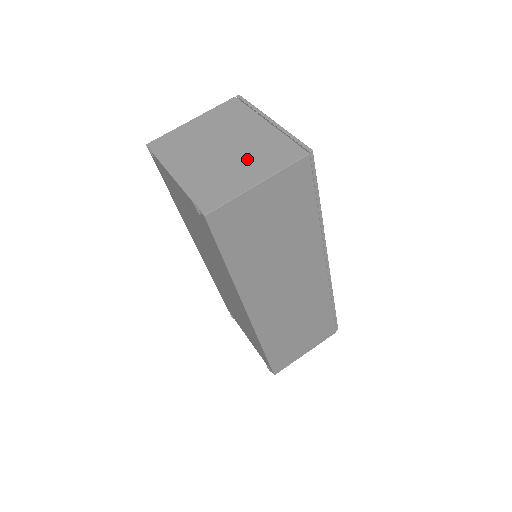
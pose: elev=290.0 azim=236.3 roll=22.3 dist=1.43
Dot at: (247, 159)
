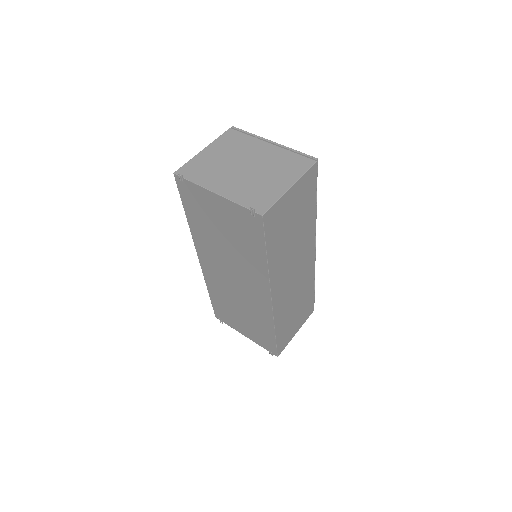
Dot at: (271, 171)
